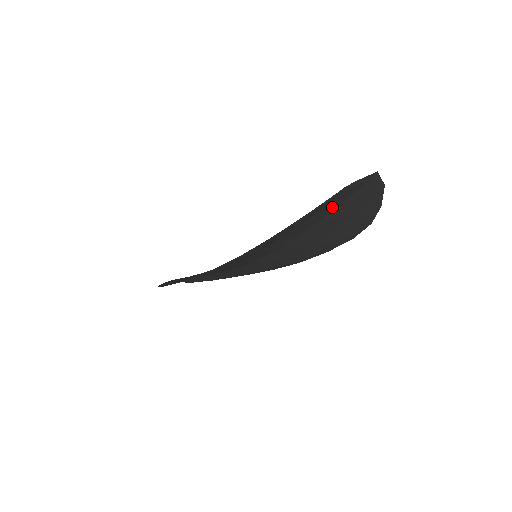
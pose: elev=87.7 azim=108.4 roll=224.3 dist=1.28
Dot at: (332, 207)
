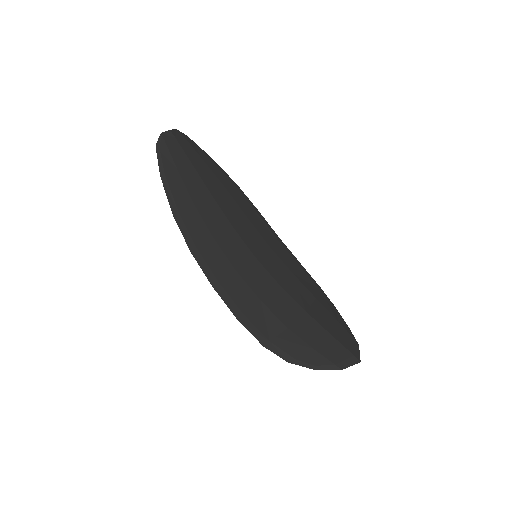
Dot at: (322, 339)
